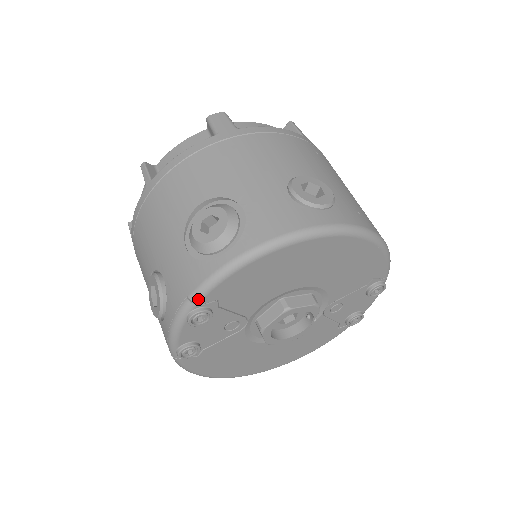
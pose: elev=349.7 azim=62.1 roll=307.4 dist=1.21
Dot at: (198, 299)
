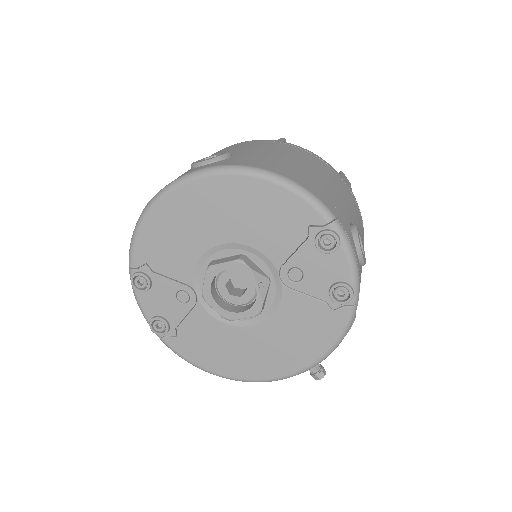
Dot at: (130, 263)
